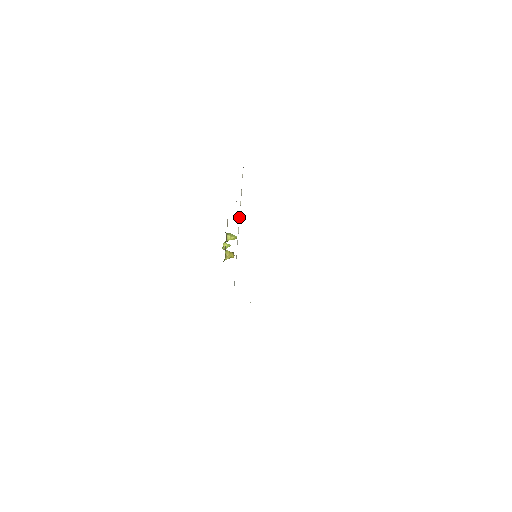
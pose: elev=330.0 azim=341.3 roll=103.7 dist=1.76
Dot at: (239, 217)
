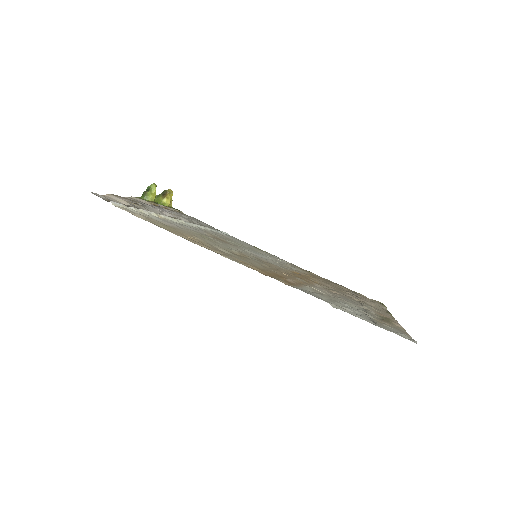
Dot at: (168, 218)
